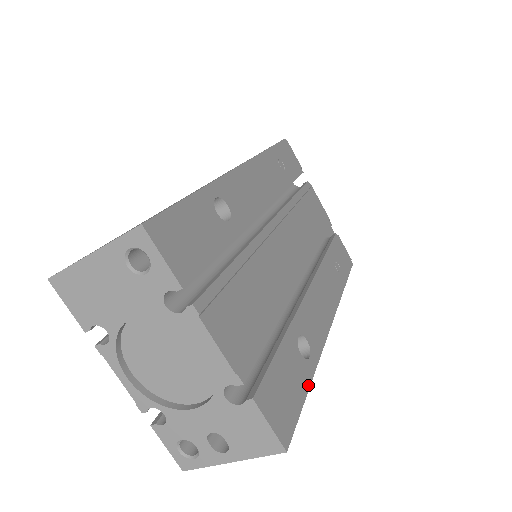
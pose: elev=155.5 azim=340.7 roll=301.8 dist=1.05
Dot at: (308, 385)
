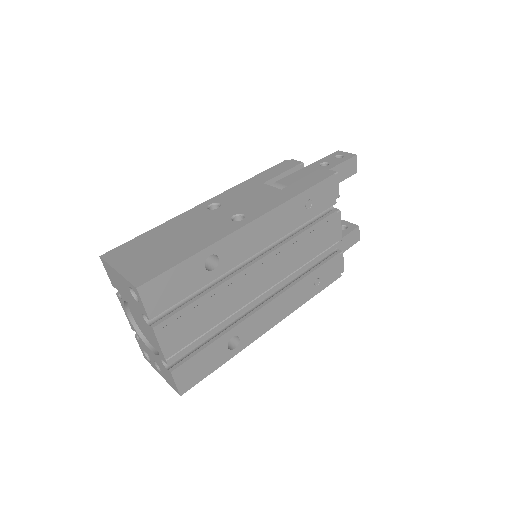
Dot at: (222, 364)
